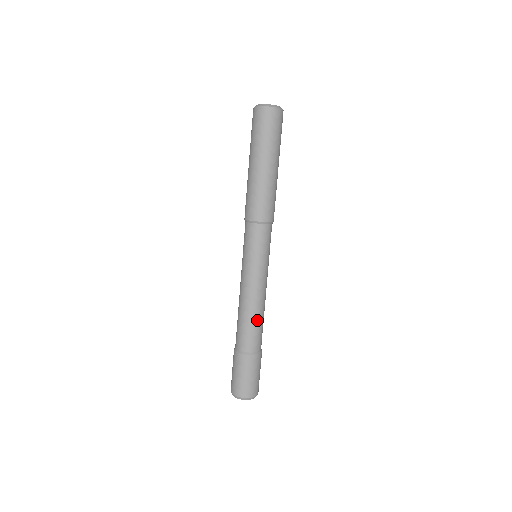
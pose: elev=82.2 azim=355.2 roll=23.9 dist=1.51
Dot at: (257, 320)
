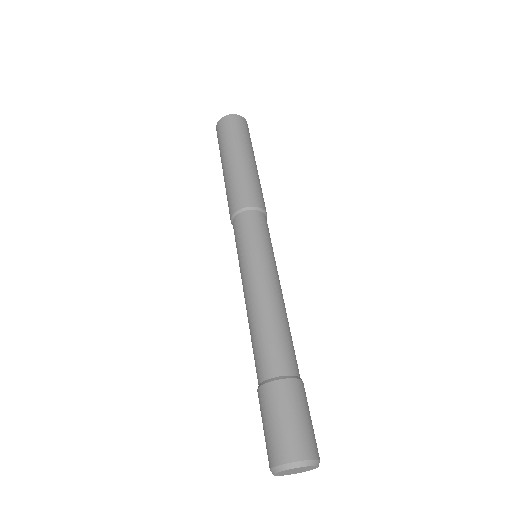
Dot at: (289, 329)
